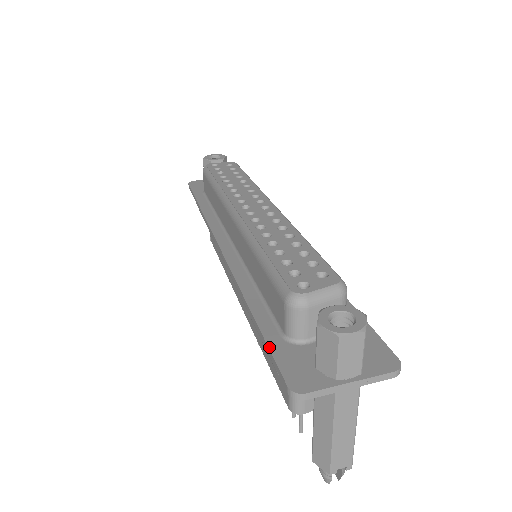
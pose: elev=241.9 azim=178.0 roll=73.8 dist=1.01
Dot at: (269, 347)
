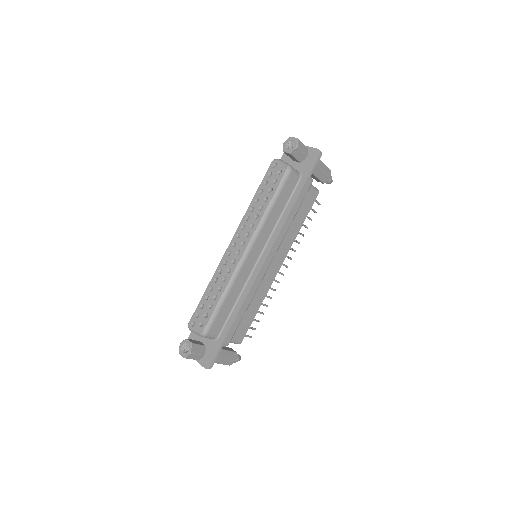
Dot at: occluded
